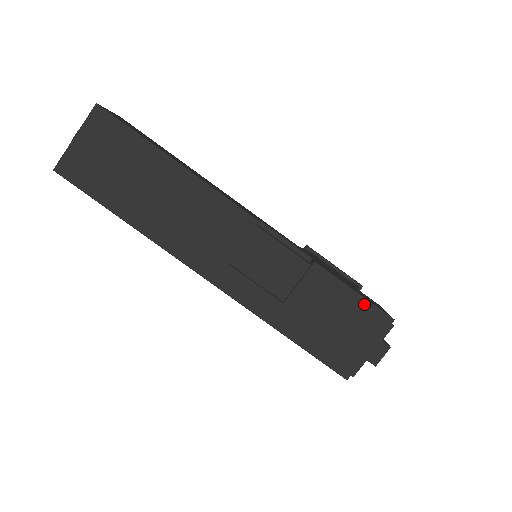
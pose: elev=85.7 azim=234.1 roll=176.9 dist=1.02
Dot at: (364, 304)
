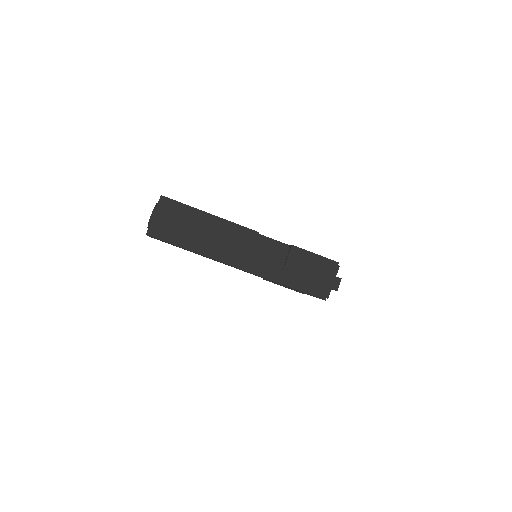
Dot at: (322, 259)
